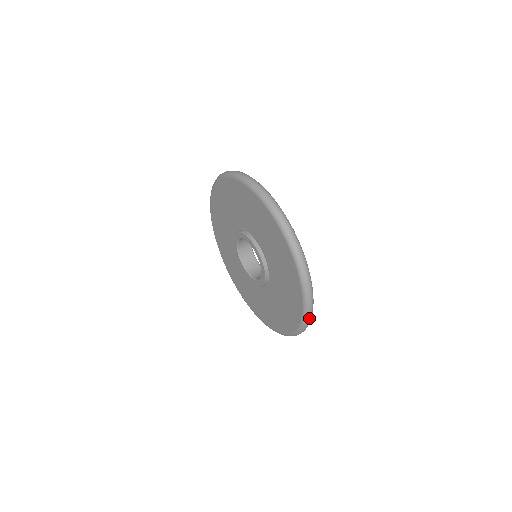
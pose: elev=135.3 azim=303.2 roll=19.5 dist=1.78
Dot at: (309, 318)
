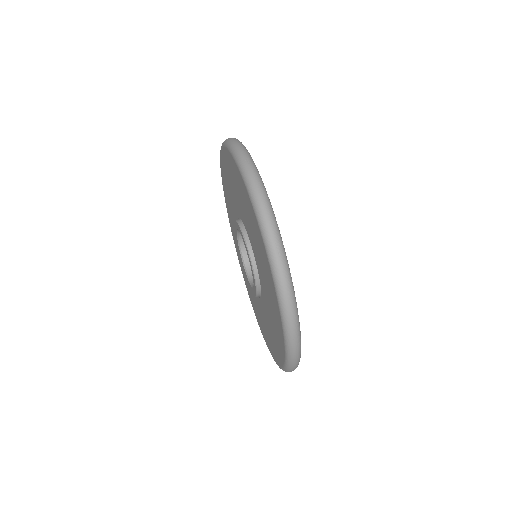
Dot at: (292, 370)
